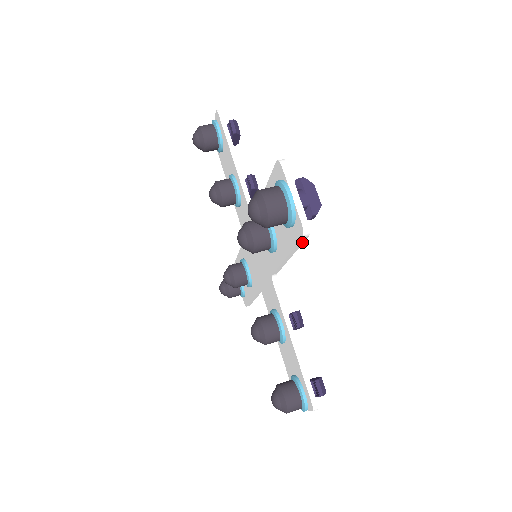
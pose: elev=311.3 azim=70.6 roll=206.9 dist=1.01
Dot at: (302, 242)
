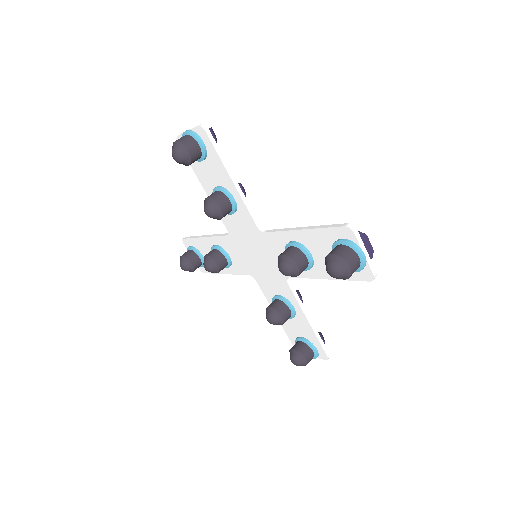
Dot at: (360, 278)
